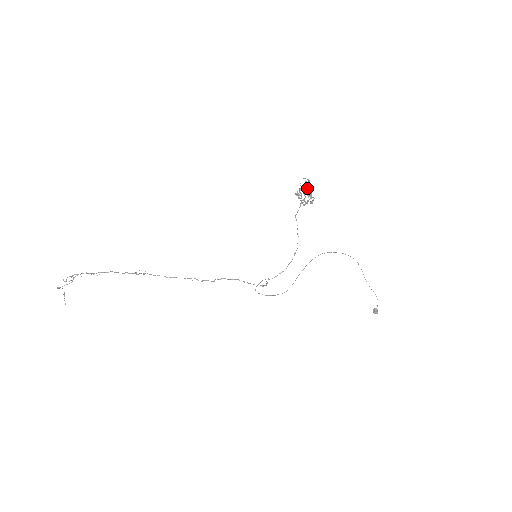
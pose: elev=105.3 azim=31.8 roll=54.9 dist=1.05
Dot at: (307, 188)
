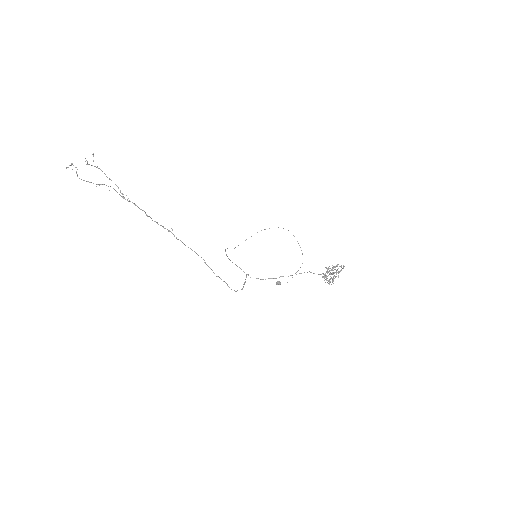
Dot at: occluded
